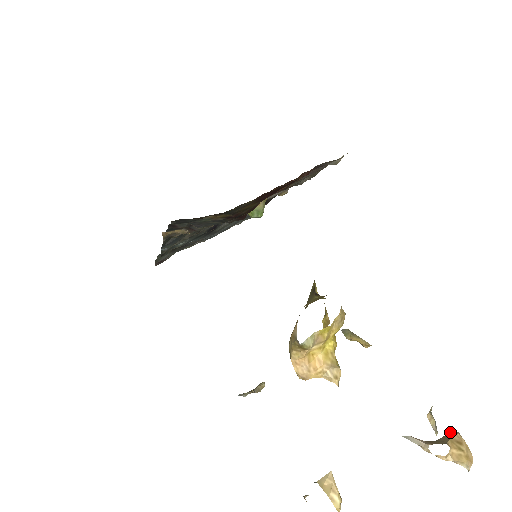
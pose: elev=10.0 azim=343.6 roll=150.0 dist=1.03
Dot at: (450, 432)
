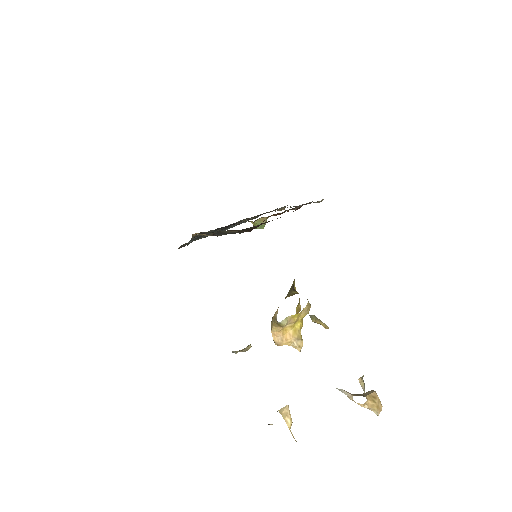
Dot at: occluded
